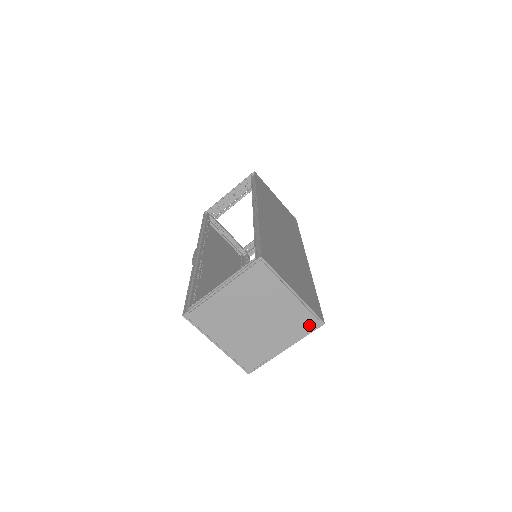
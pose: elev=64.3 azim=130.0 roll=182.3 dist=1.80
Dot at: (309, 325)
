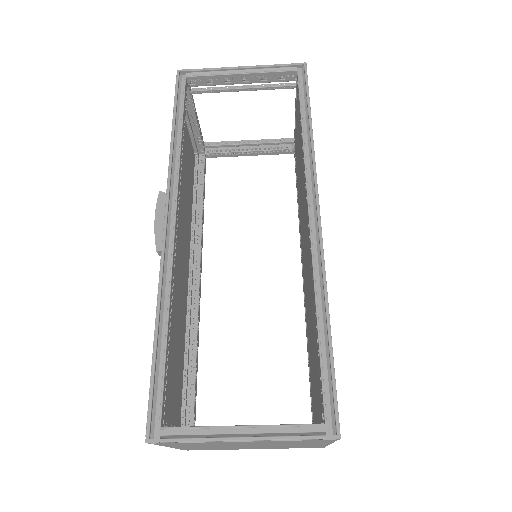
Dot at: (307, 447)
